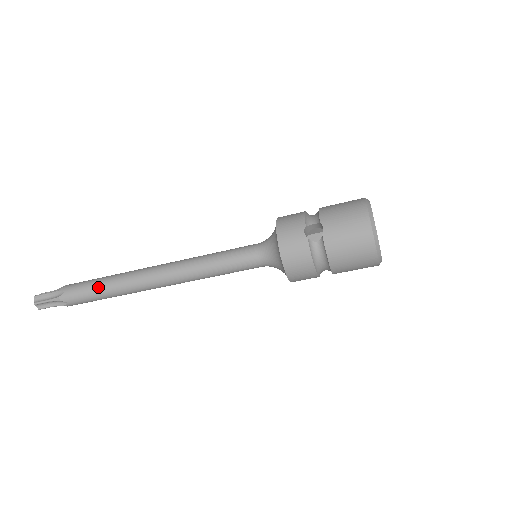
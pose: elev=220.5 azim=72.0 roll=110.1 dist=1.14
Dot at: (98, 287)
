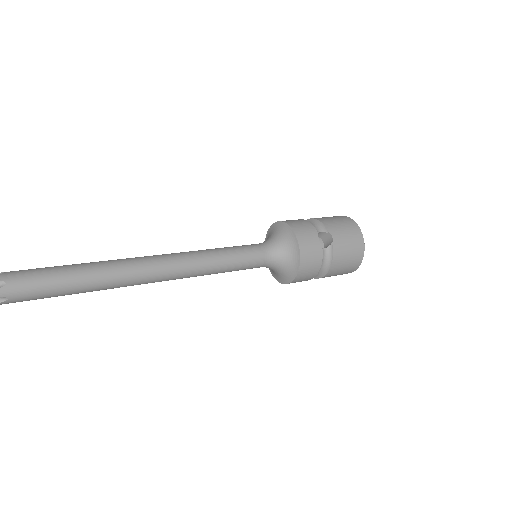
Dot at: (70, 278)
